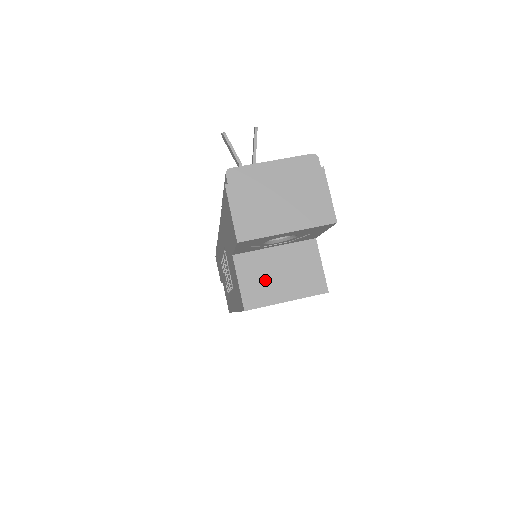
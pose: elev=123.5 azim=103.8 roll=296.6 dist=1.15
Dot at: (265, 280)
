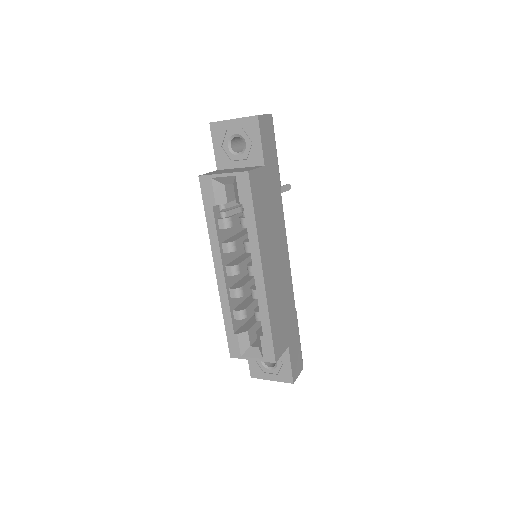
Dot at: occluded
